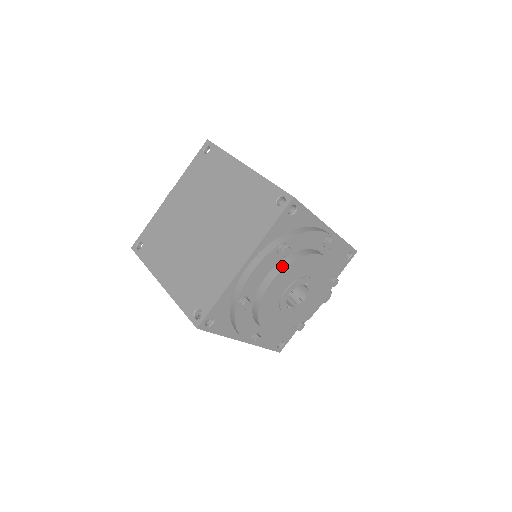
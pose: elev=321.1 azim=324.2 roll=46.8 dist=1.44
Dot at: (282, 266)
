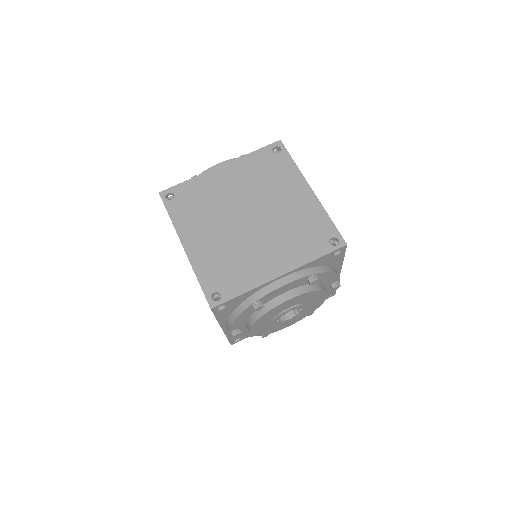
Dot at: (303, 291)
